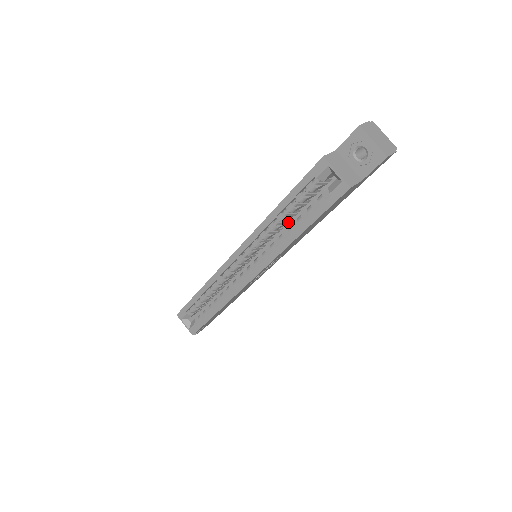
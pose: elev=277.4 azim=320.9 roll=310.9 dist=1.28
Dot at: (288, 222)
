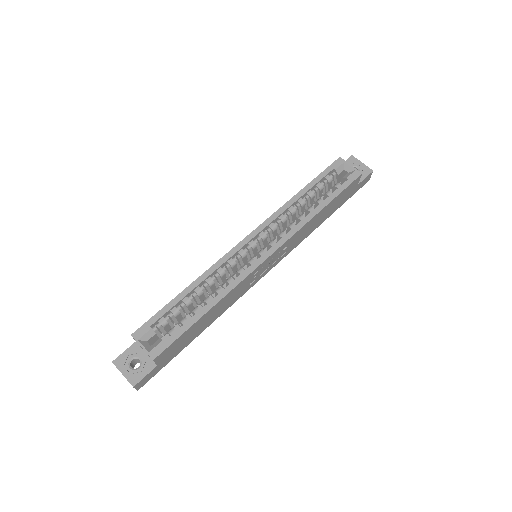
Dot at: (298, 216)
